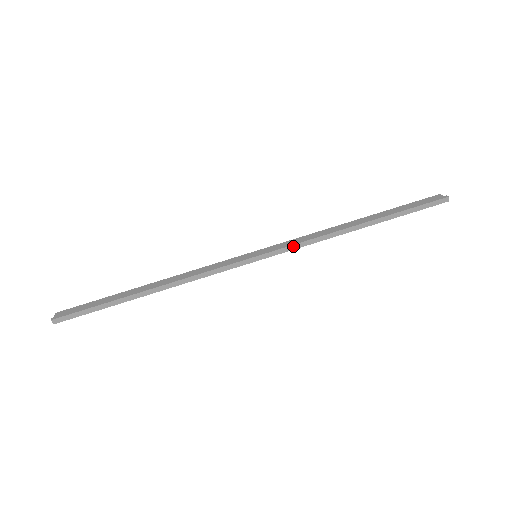
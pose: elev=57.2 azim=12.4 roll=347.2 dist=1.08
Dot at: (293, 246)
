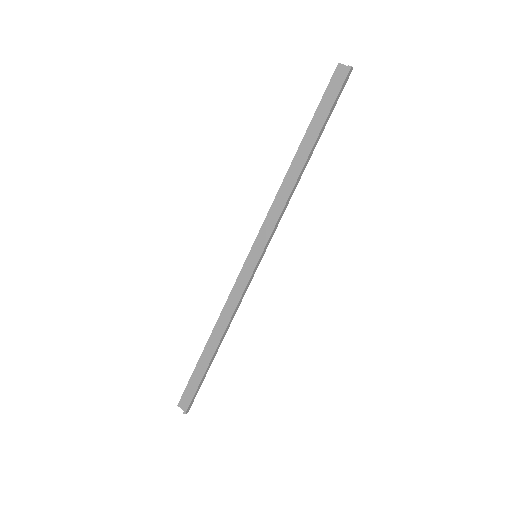
Dot at: (275, 227)
